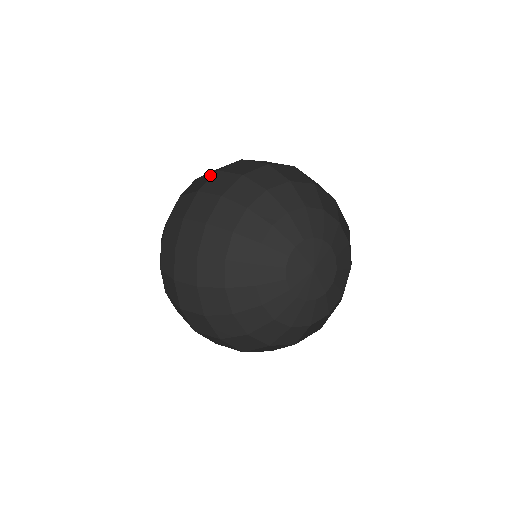
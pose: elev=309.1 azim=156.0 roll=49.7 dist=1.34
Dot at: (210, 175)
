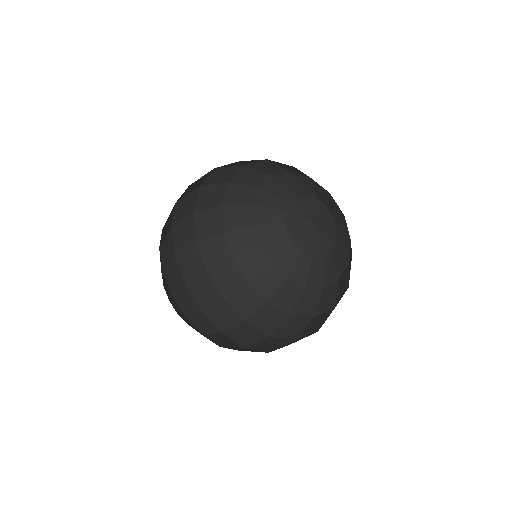
Dot at: (169, 236)
